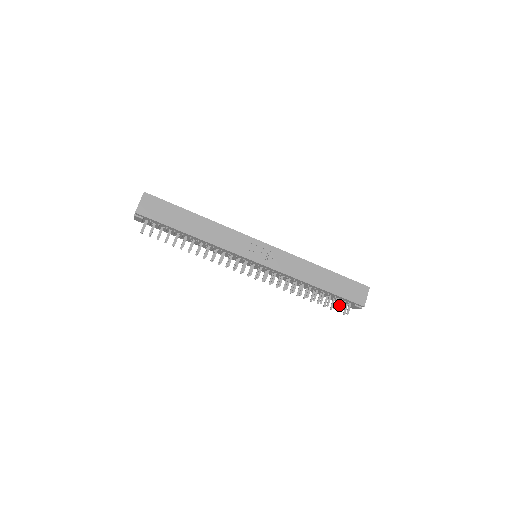
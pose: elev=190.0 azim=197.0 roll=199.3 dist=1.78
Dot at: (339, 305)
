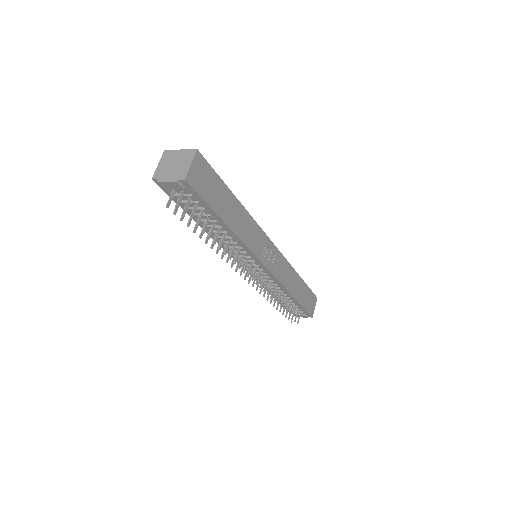
Dot at: occluded
